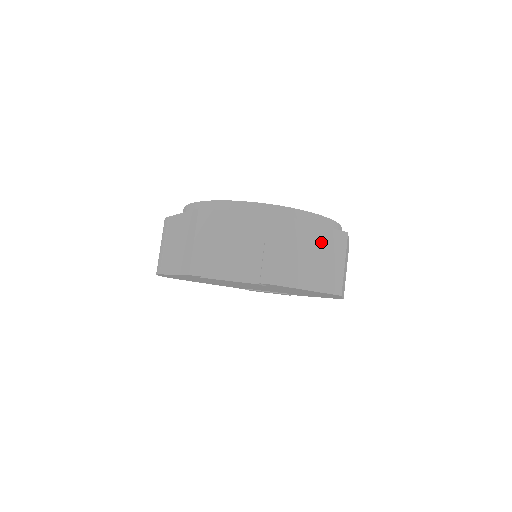
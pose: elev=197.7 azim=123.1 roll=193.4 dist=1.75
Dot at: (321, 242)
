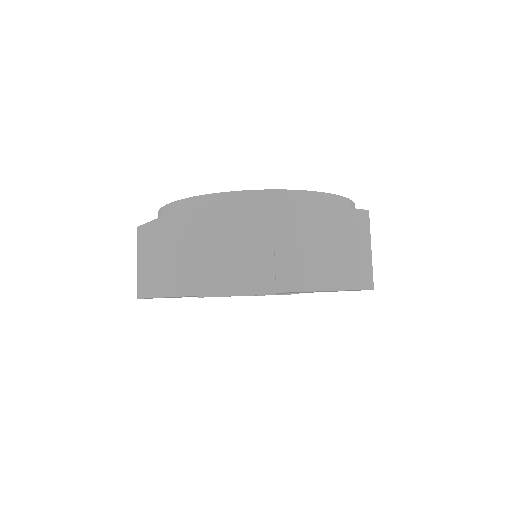
Dot at: (341, 227)
